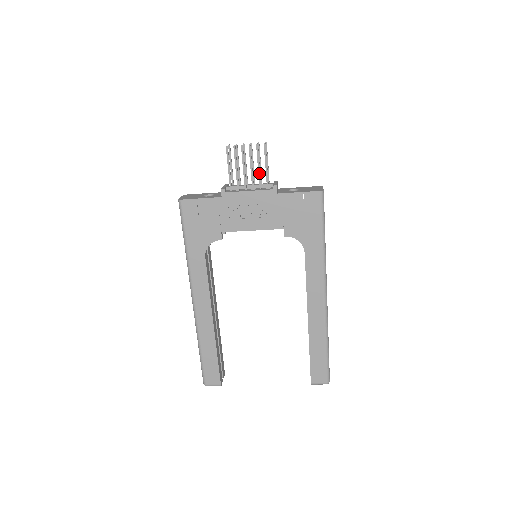
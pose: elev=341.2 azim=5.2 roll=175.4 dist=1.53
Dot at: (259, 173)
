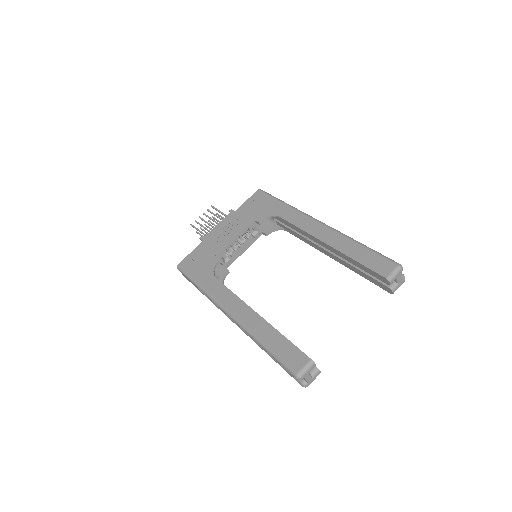
Dot at: (218, 217)
